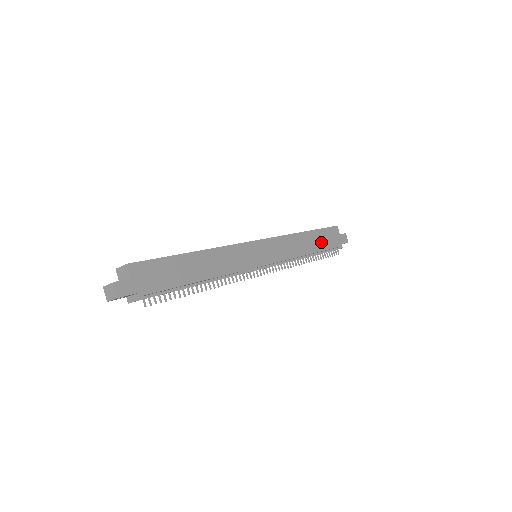
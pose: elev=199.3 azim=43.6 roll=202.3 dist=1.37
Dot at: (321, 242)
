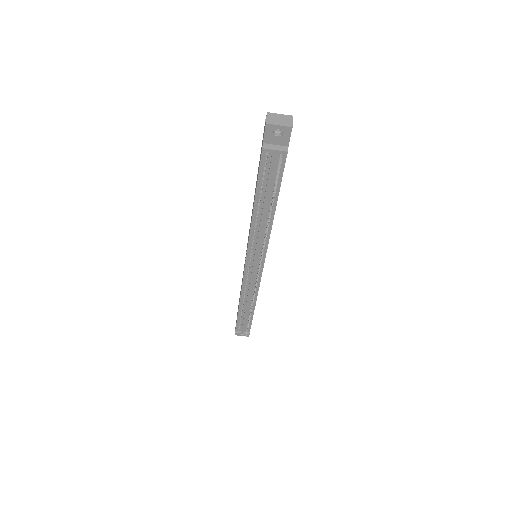
Dot at: occluded
